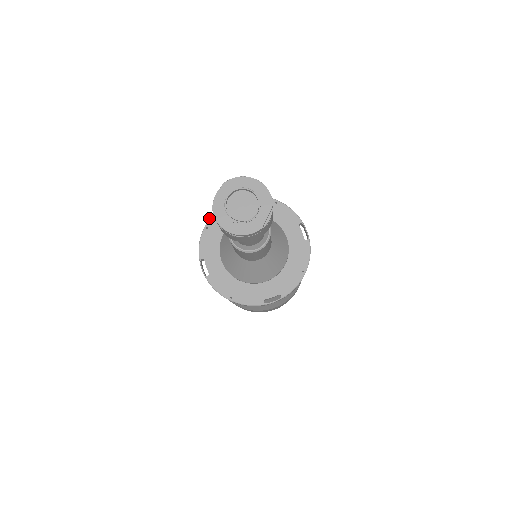
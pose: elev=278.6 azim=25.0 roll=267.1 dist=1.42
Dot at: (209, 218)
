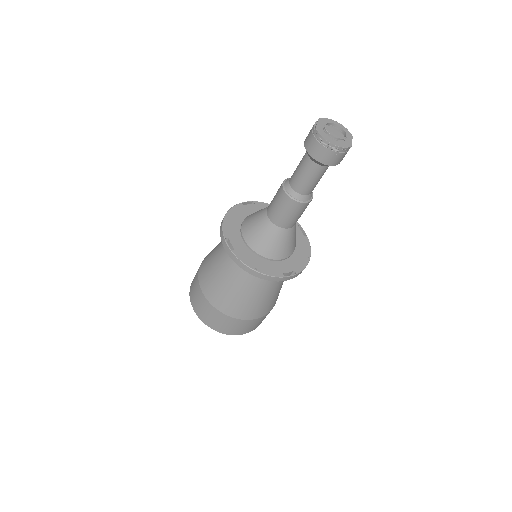
Dot at: (228, 210)
